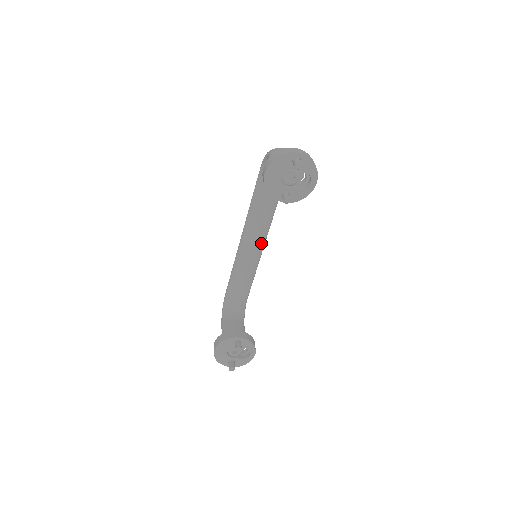
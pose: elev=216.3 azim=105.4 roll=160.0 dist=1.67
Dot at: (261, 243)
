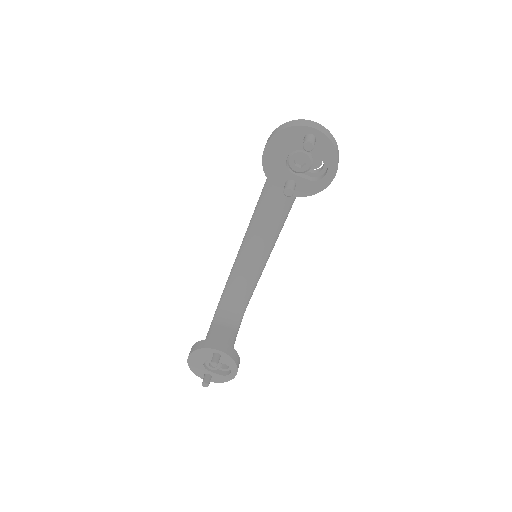
Dot at: (270, 241)
